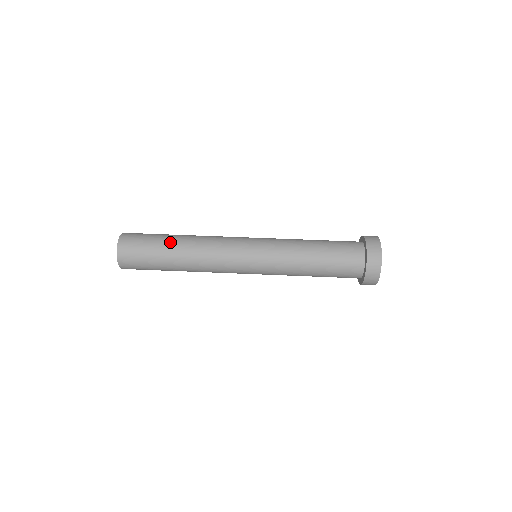
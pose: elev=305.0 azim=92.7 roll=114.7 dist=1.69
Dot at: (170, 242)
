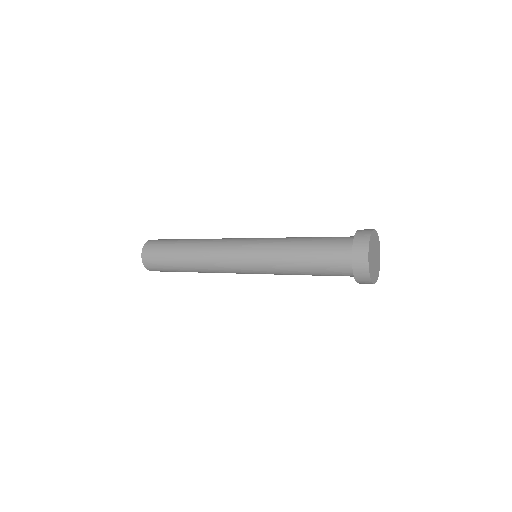
Dot at: (181, 245)
